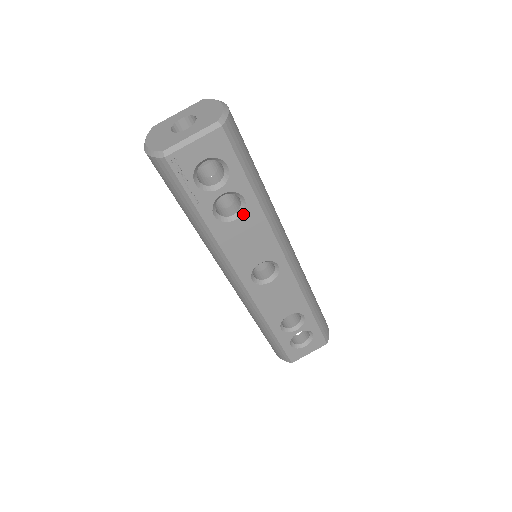
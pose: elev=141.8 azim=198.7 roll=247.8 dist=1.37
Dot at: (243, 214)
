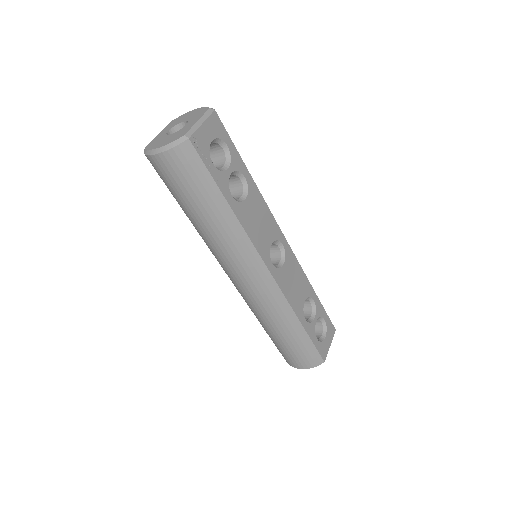
Dot at: (248, 193)
